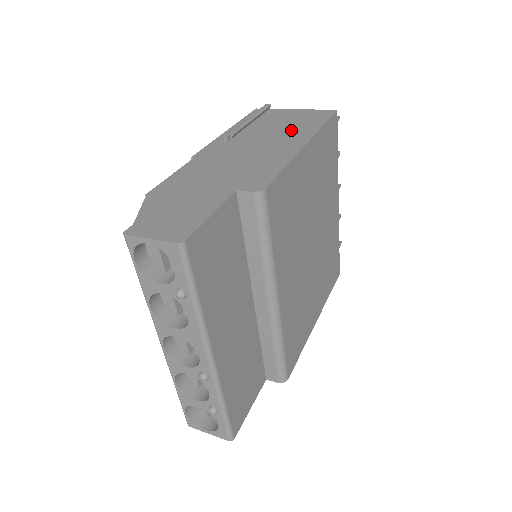
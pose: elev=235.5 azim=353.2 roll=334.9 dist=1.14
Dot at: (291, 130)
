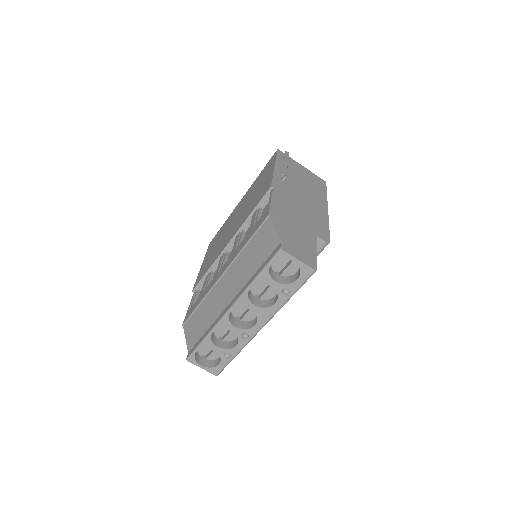
Dot at: (313, 189)
